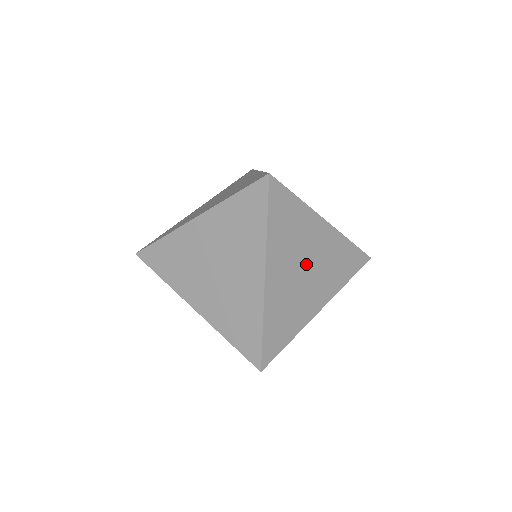
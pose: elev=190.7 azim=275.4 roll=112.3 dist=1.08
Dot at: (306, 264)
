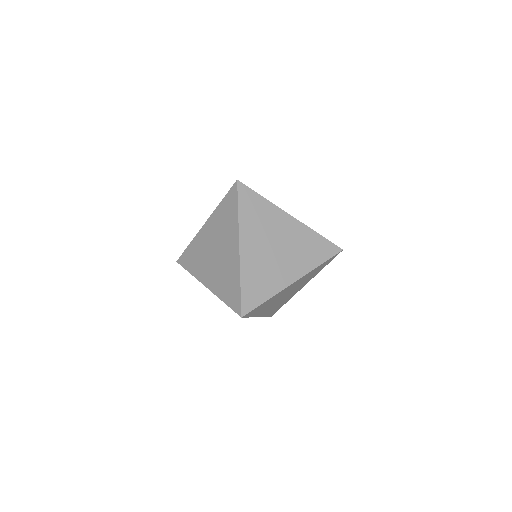
Dot at: (276, 244)
